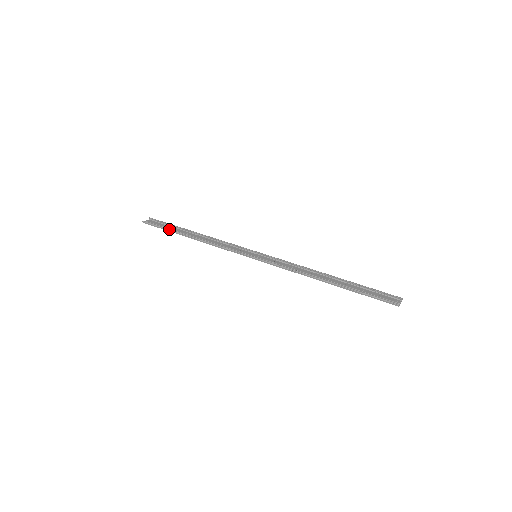
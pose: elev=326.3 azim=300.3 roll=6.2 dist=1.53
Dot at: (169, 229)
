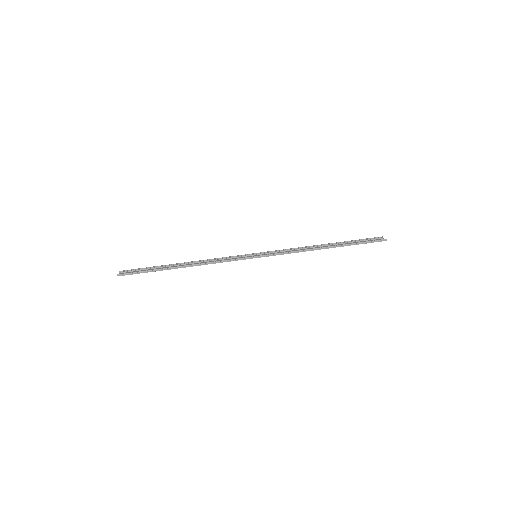
Dot at: (155, 269)
